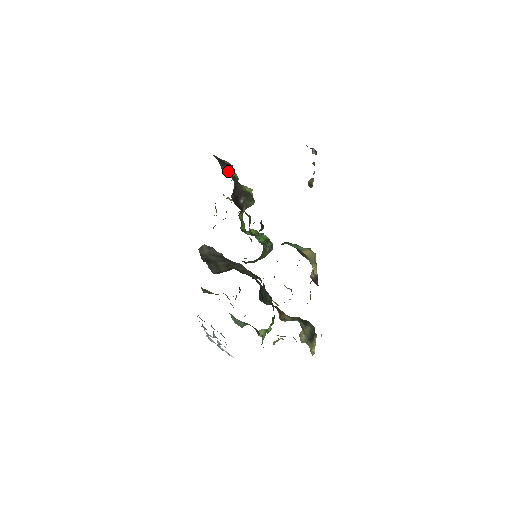
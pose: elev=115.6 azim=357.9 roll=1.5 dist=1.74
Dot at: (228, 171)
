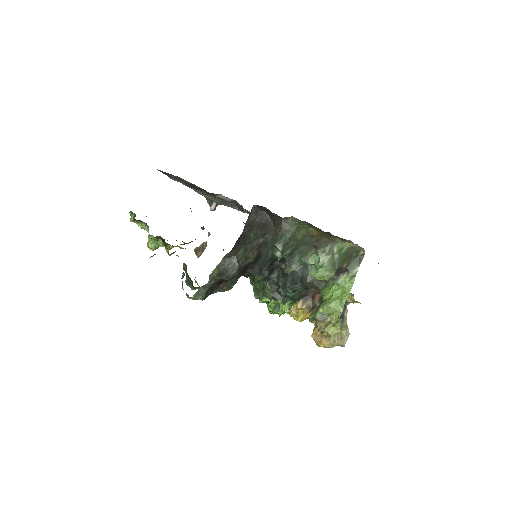
Dot at: occluded
